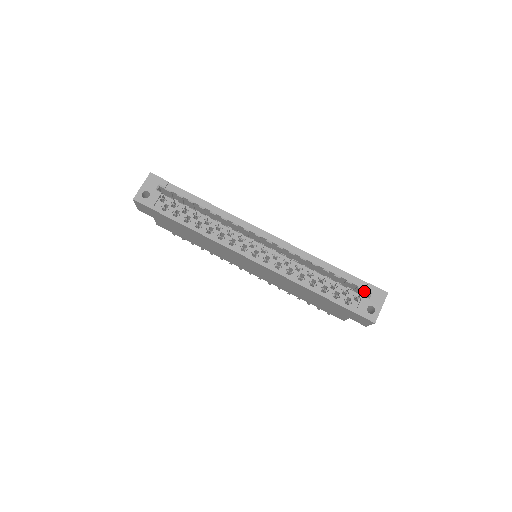
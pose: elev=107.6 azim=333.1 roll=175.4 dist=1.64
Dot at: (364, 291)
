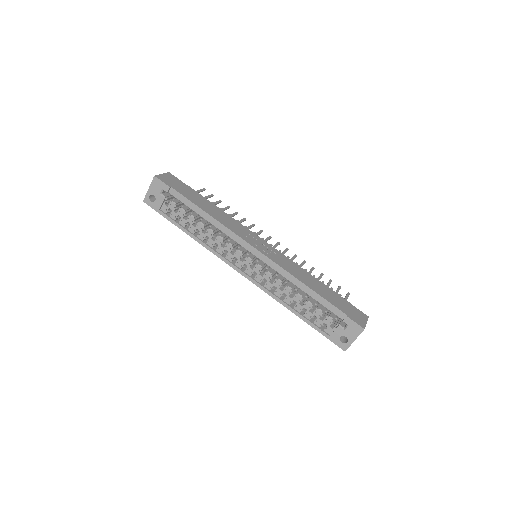
Dot at: (343, 320)
